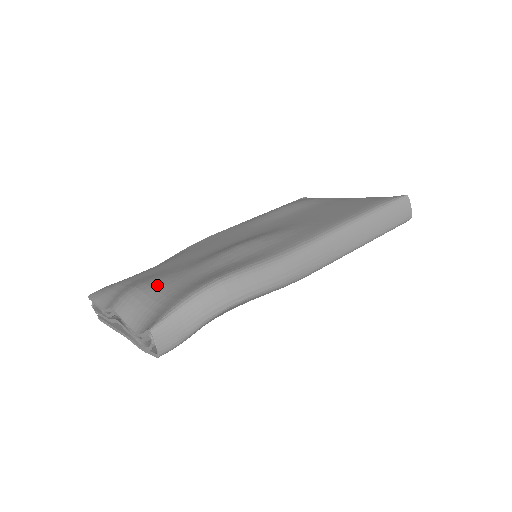
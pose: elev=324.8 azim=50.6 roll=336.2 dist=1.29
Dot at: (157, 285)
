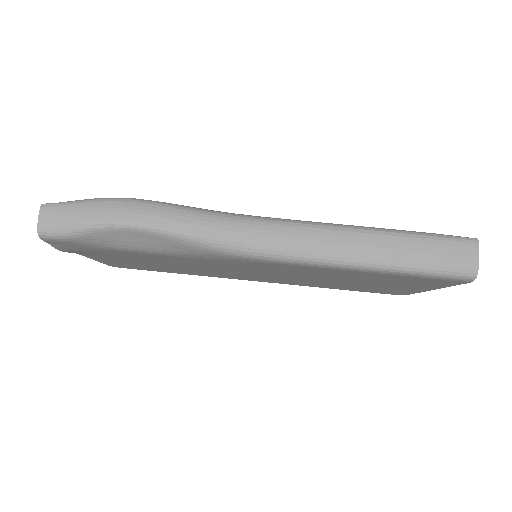
Dot at: occluded
